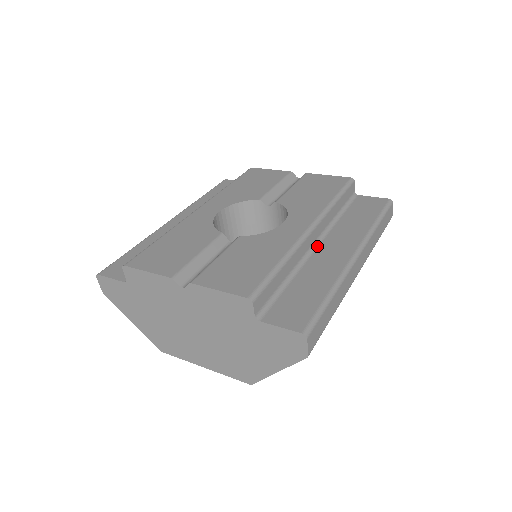
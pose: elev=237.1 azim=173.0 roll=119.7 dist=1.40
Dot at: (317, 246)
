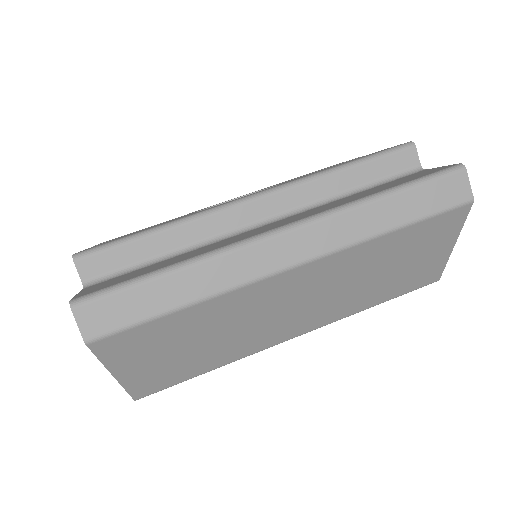
Dot at: (264, 225)
